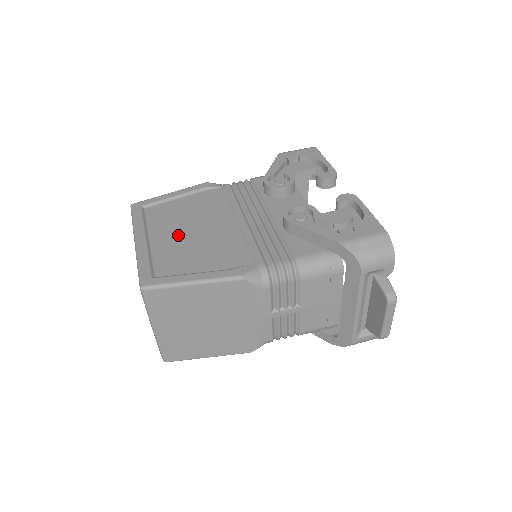
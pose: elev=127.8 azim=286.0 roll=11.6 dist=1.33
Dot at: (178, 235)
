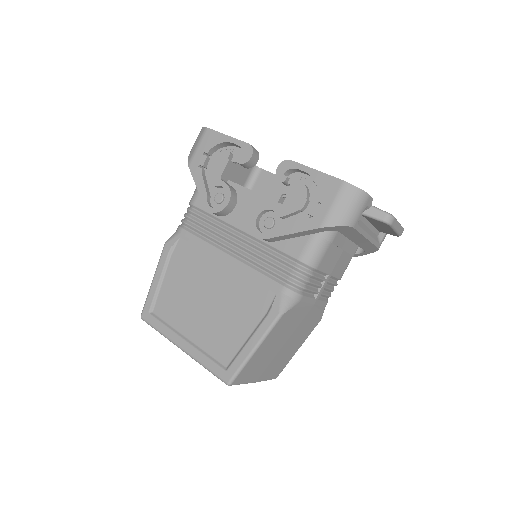
Dot at: (201, 315)
